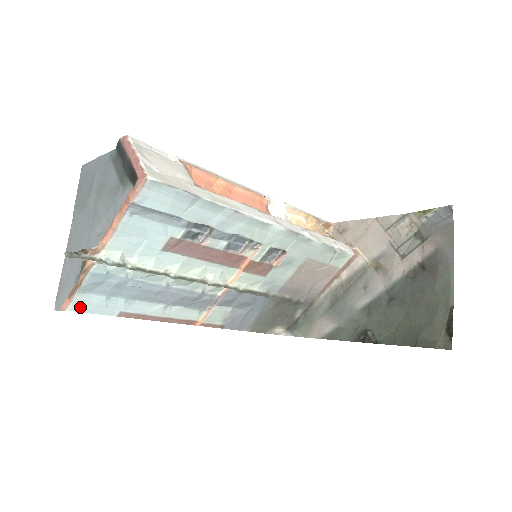
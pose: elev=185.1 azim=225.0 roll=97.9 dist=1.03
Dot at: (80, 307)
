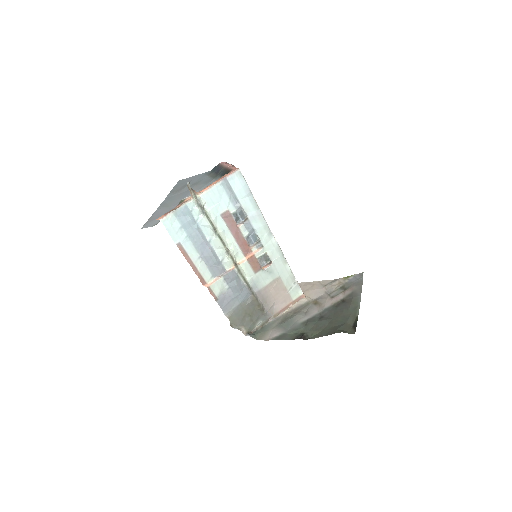
Dot at: (167, 223)
